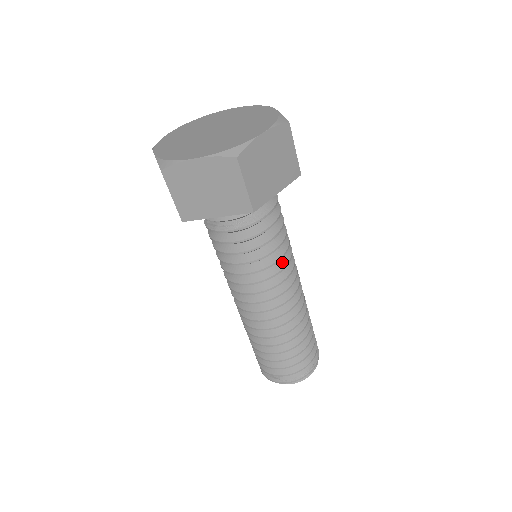
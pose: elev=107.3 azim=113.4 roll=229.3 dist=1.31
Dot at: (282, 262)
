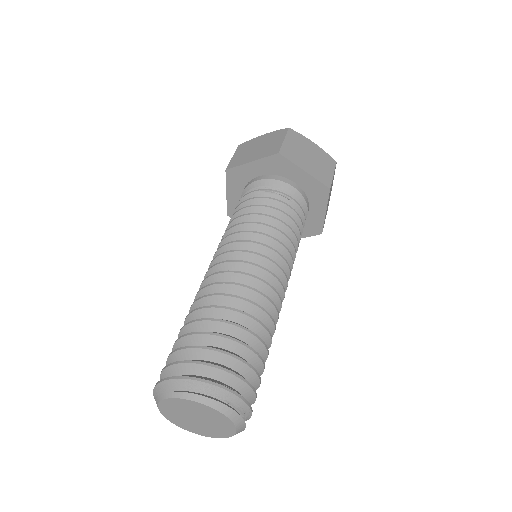
Dot at: (276, 240)
